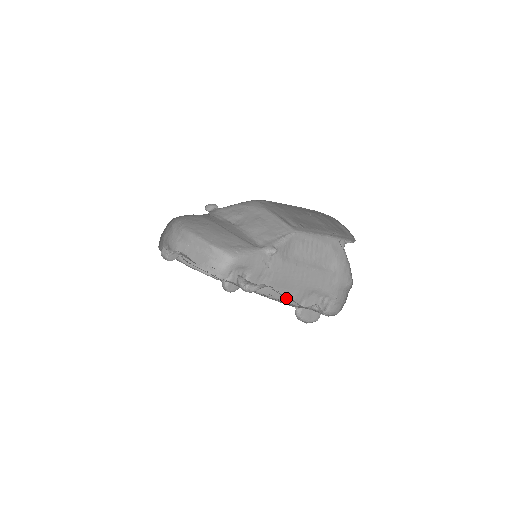
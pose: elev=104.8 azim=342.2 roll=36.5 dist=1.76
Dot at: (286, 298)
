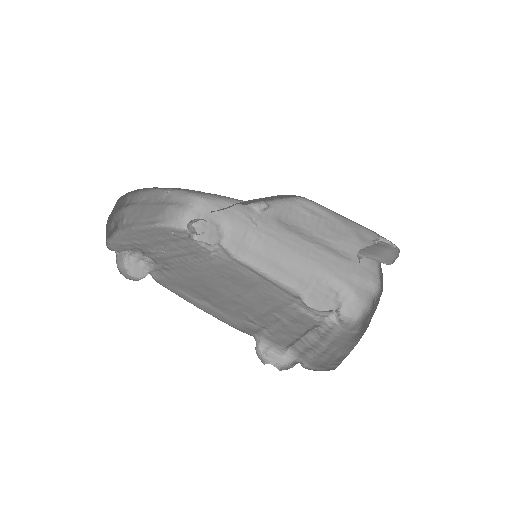
Dot at: (312, 343)
